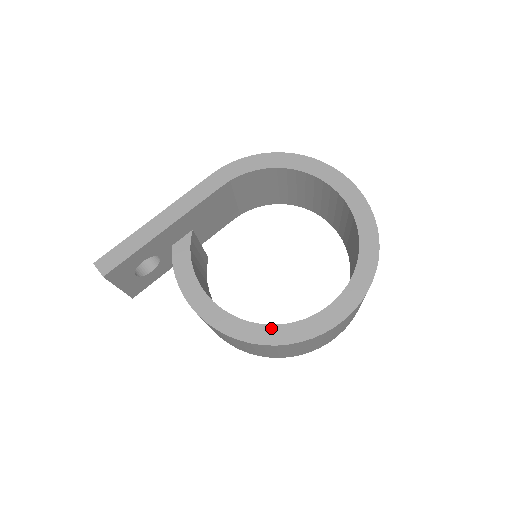
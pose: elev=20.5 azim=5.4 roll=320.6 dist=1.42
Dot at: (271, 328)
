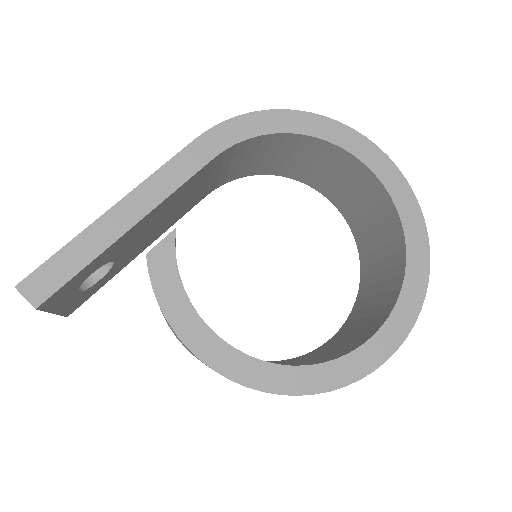
Dot at: (306, 370)
